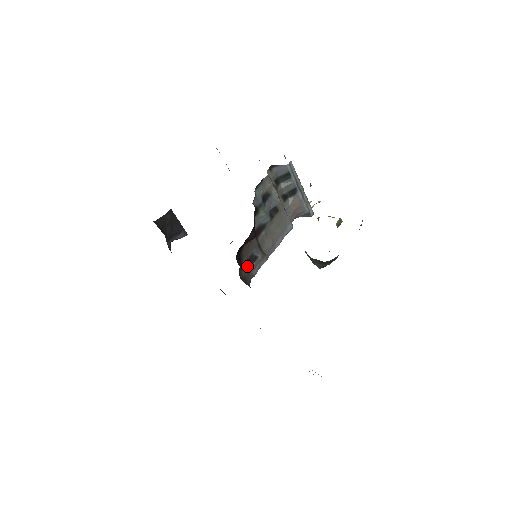
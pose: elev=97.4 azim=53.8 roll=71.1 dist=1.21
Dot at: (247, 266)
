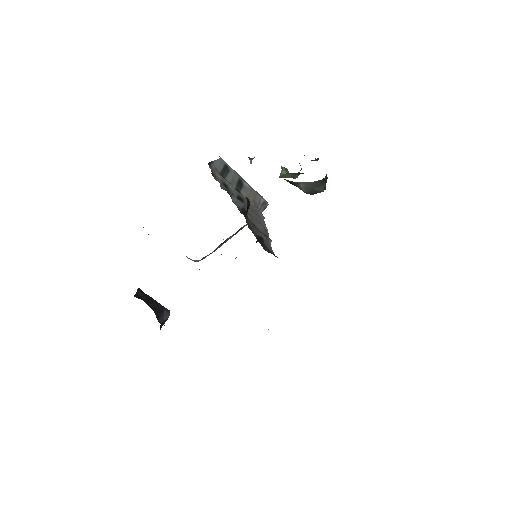
Dot at: (262, 245)
